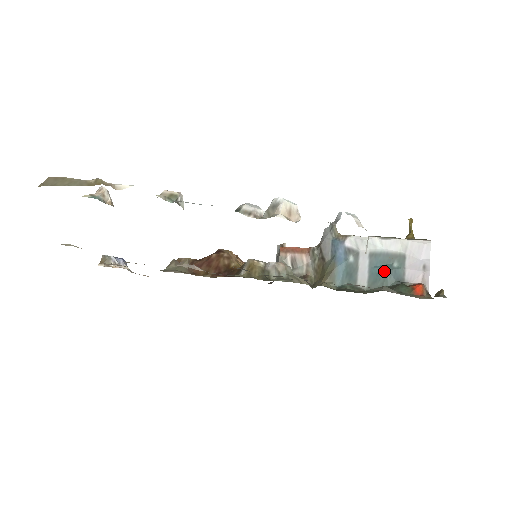
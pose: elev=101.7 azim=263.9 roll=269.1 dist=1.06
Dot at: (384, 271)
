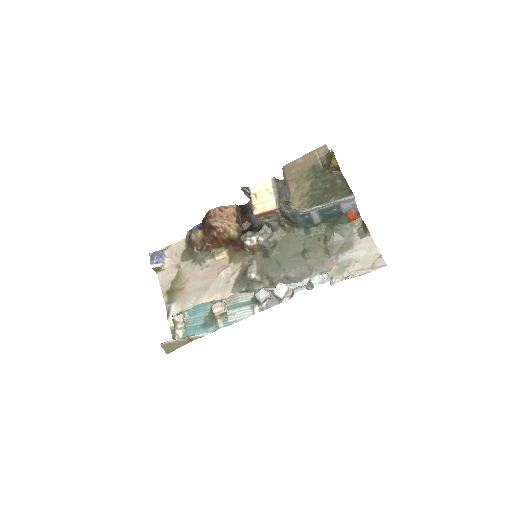
Dot at: (329, 215)
